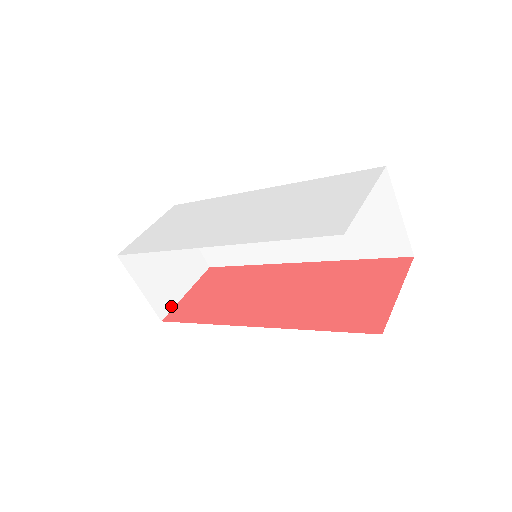
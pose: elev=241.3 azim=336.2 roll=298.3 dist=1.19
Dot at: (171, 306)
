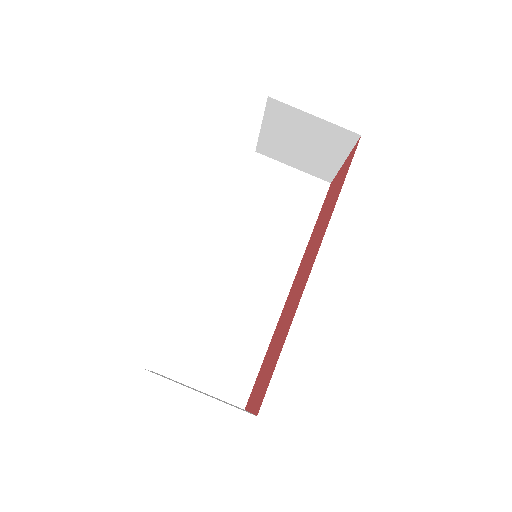
Dot at: occluded
